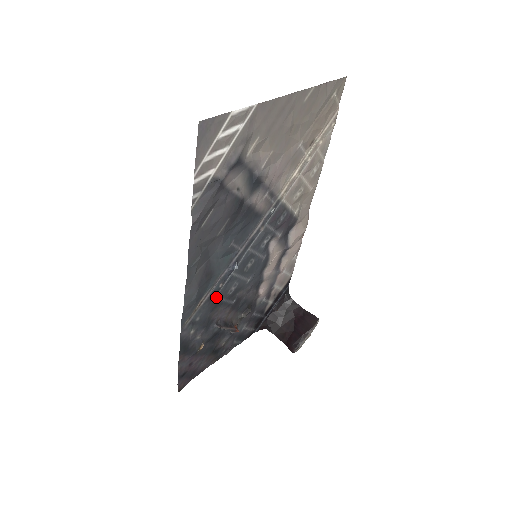
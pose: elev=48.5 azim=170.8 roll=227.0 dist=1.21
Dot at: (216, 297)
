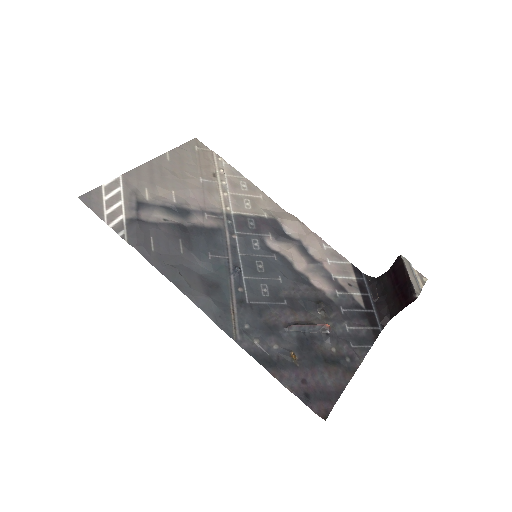
Dot at: (249, 302)
